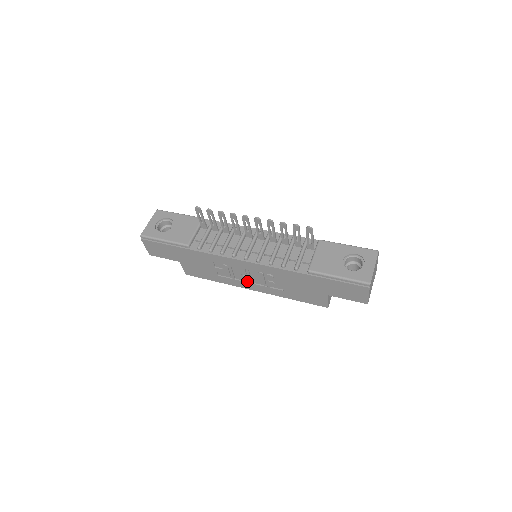
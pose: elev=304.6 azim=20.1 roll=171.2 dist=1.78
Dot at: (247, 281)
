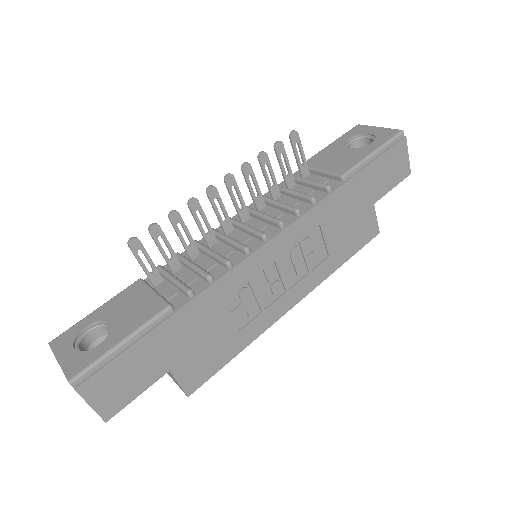
Dot at: (280, 295)
